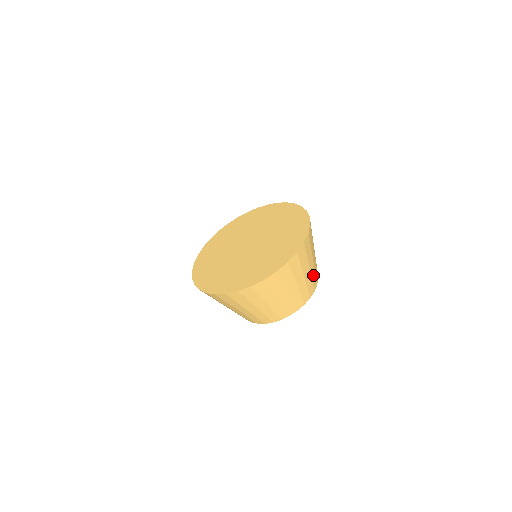
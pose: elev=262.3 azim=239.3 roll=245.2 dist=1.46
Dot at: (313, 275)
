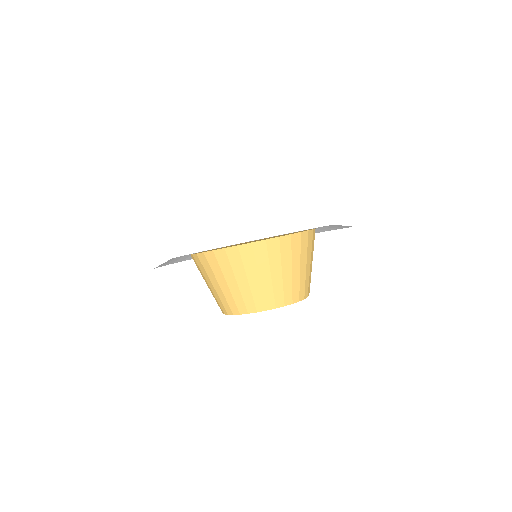
Dot at: (302, 282)
